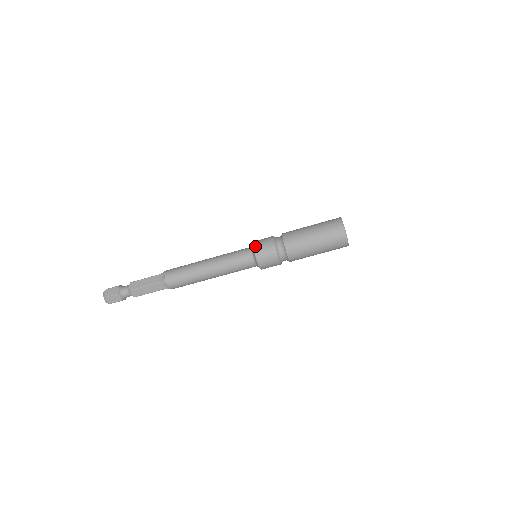
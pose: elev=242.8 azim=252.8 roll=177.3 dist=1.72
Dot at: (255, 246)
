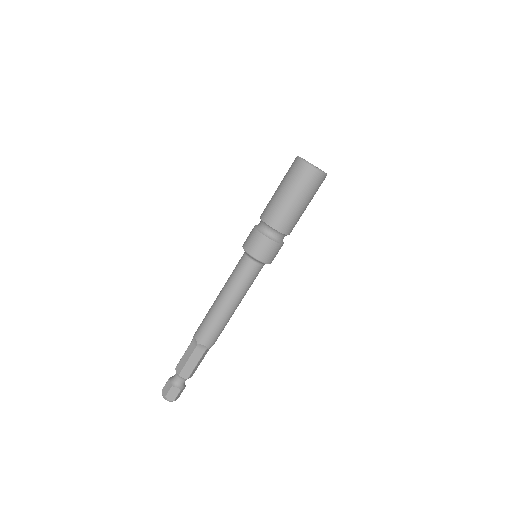
Dot at: (244, 248)
